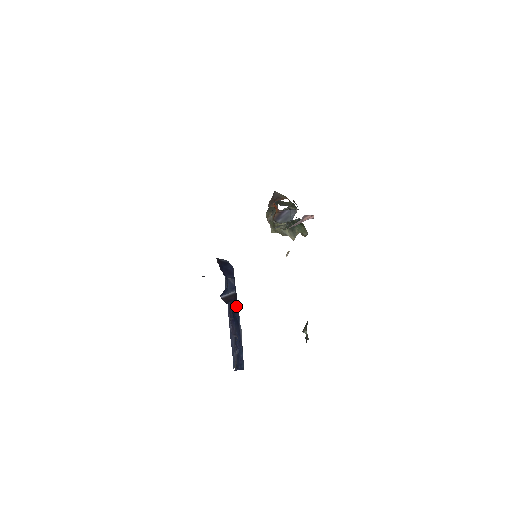
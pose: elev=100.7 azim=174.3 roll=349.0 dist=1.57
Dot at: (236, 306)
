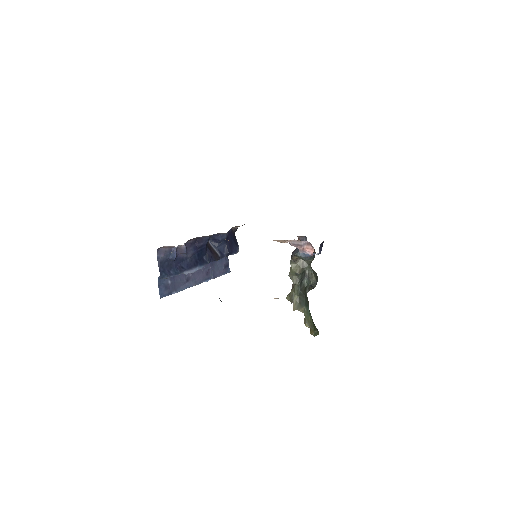
Dot at: (209, 259)
